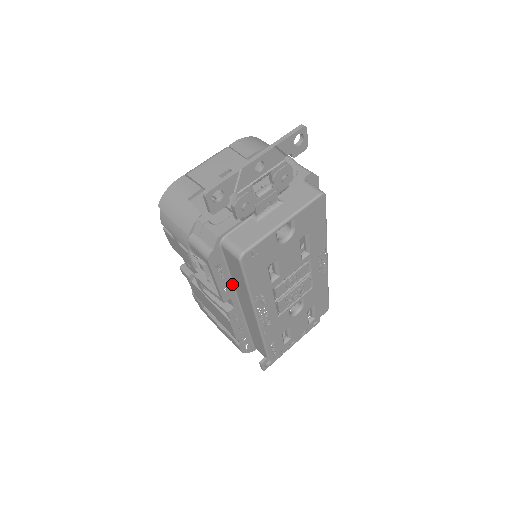
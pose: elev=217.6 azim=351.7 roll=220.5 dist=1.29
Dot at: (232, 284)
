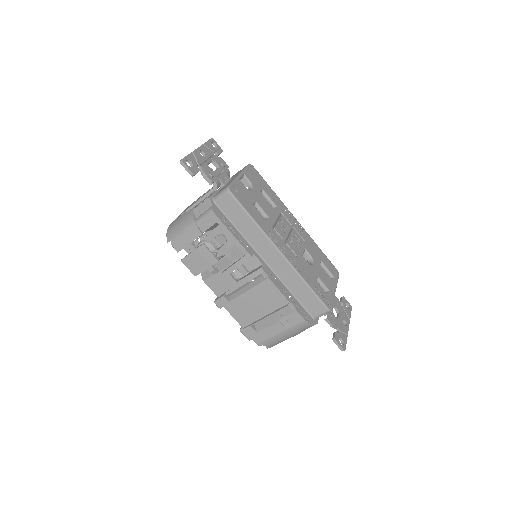
Dot at: (245, 241)
